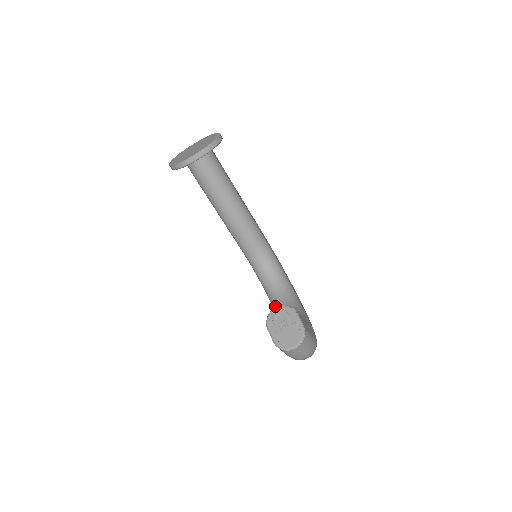
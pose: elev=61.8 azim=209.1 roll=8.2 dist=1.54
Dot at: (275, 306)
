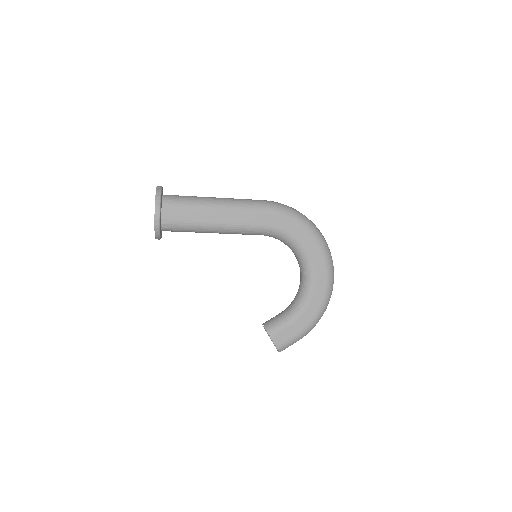
Dot at: occluded
